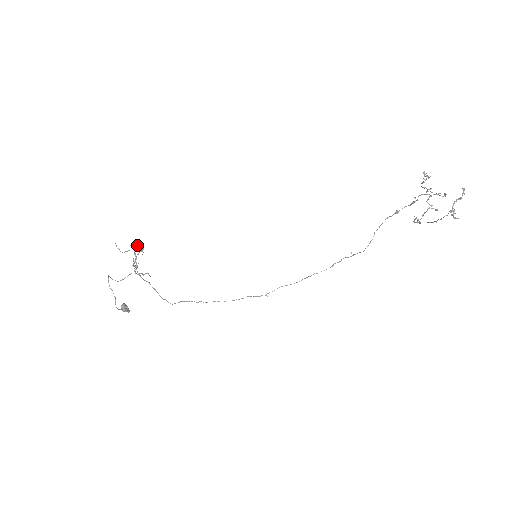
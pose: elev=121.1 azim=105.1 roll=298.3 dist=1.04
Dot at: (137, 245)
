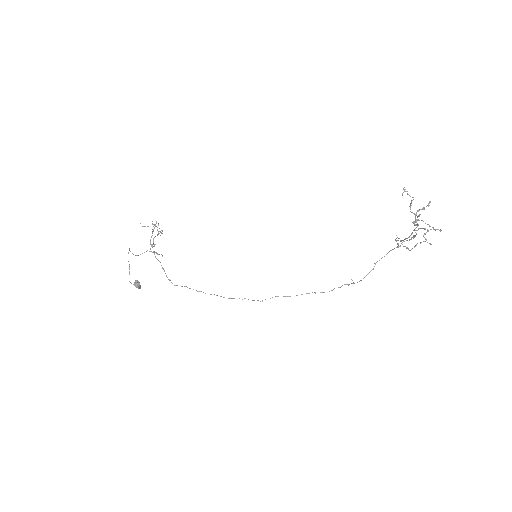
Dot at: (156, 223)
